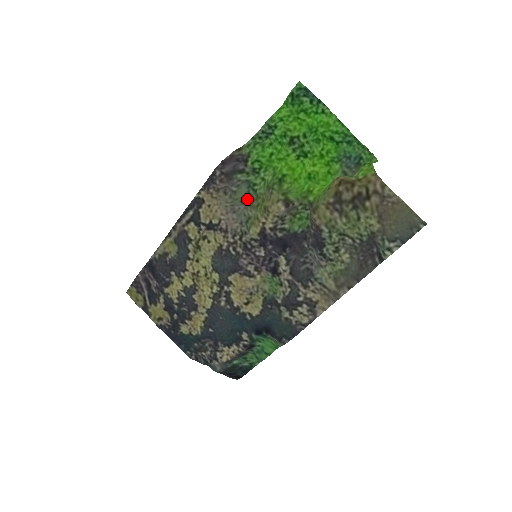
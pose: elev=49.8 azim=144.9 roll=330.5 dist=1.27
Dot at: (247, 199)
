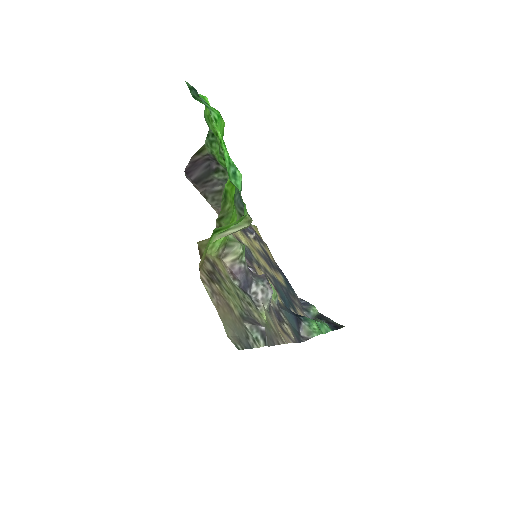
Dot at: occluded
